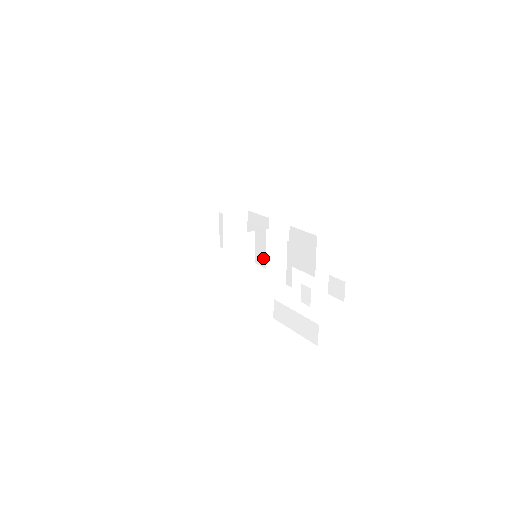
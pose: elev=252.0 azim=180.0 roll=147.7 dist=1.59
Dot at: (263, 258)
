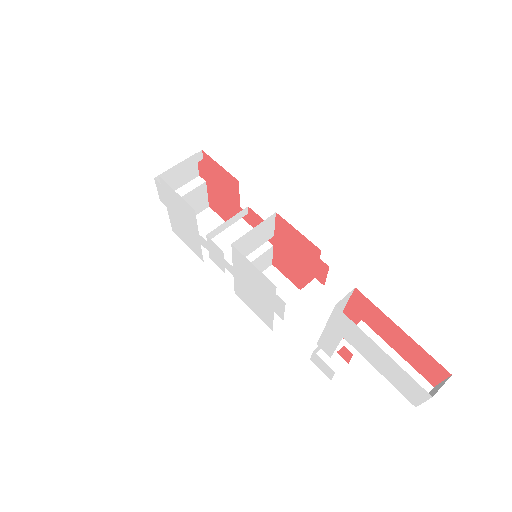
Dot at: occluded
